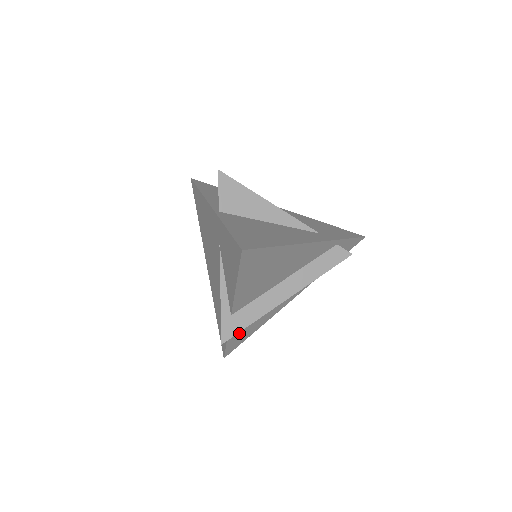
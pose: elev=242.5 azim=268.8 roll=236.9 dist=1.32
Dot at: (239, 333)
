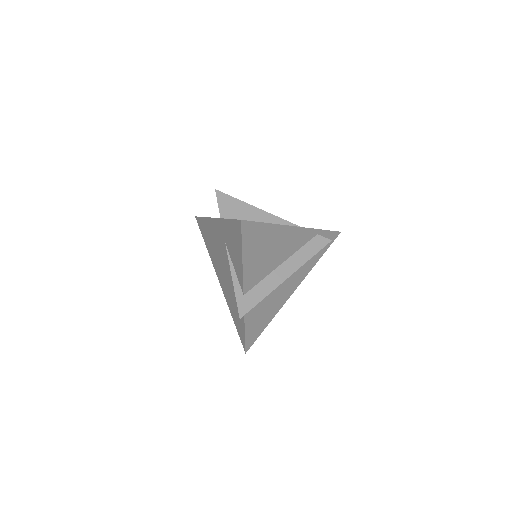
Dot at: (254, 322)
